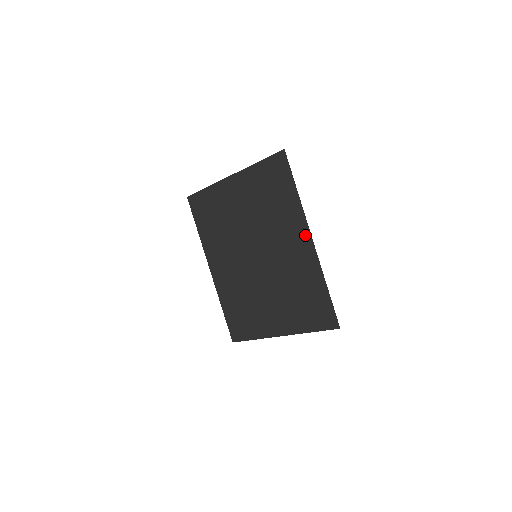
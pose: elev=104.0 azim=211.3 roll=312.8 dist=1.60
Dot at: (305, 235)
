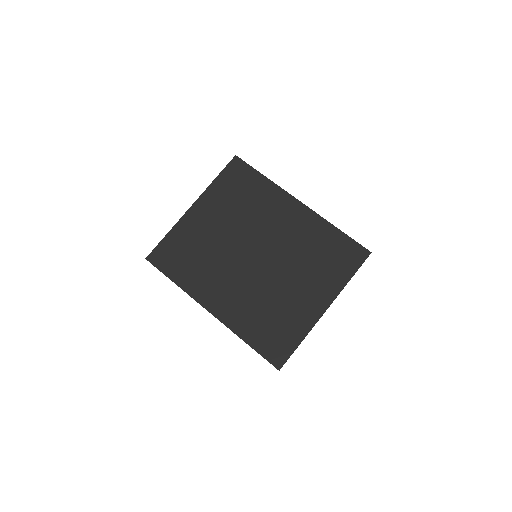
Dot at: (293, 202)
